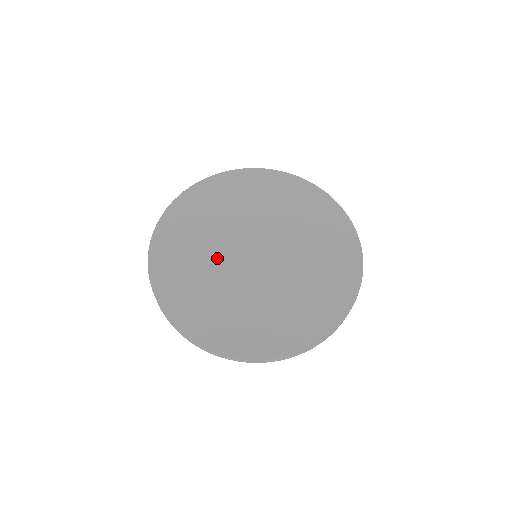
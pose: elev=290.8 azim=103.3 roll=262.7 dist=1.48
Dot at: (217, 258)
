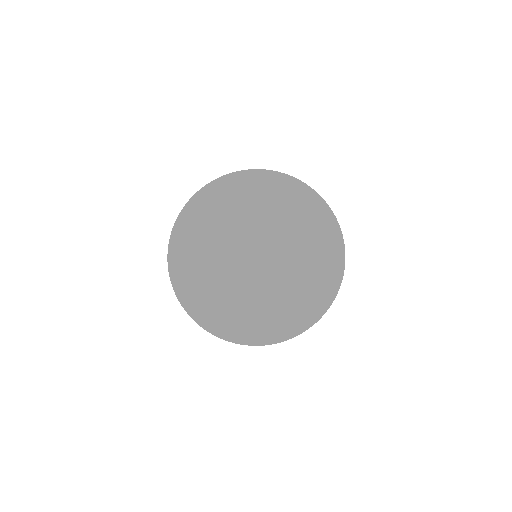
Dot at: (224, 264)
